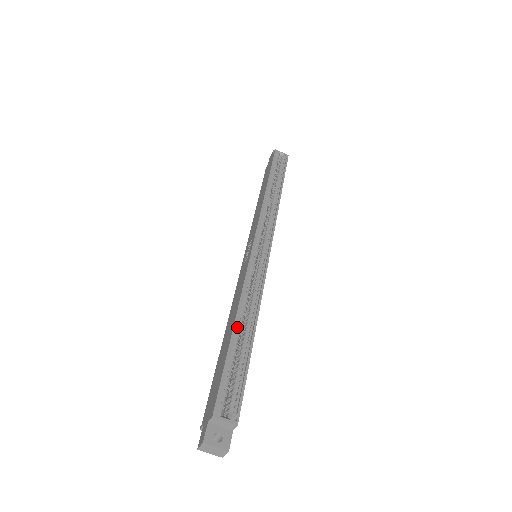
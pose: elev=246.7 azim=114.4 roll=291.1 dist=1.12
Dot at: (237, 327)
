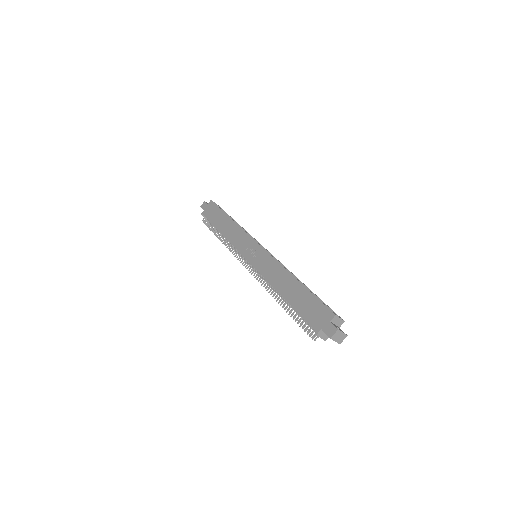
Dot at: (295, 283)
